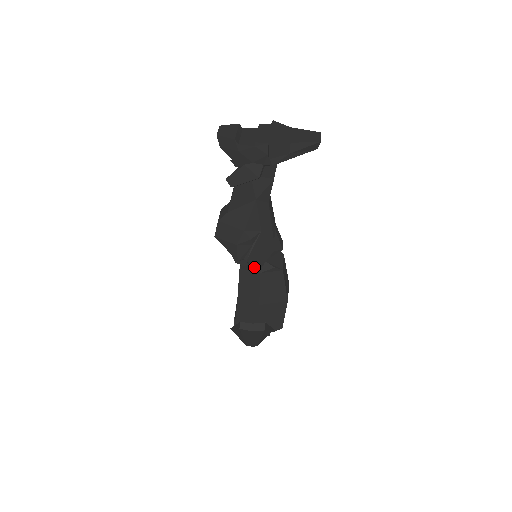
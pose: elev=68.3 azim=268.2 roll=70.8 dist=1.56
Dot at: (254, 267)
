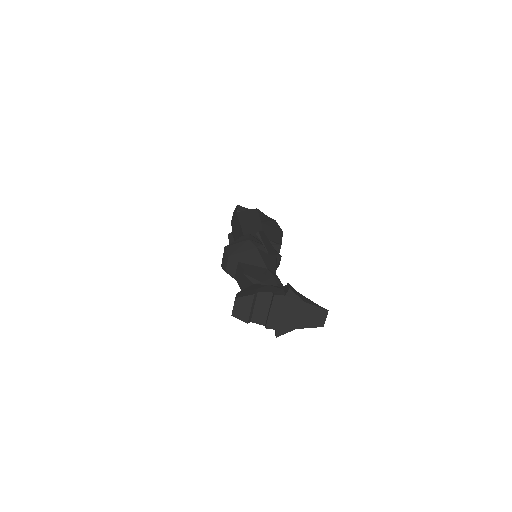
Dot at: occluded
